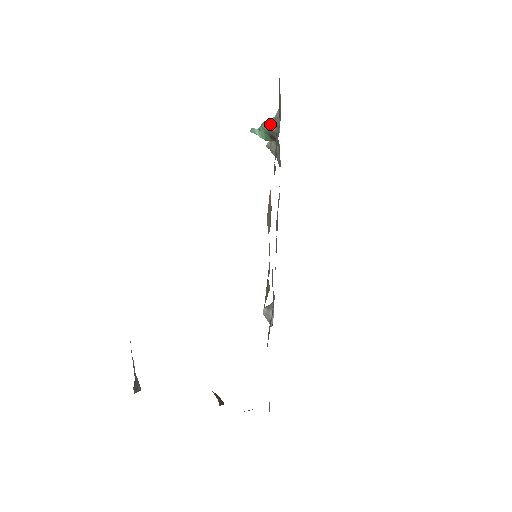
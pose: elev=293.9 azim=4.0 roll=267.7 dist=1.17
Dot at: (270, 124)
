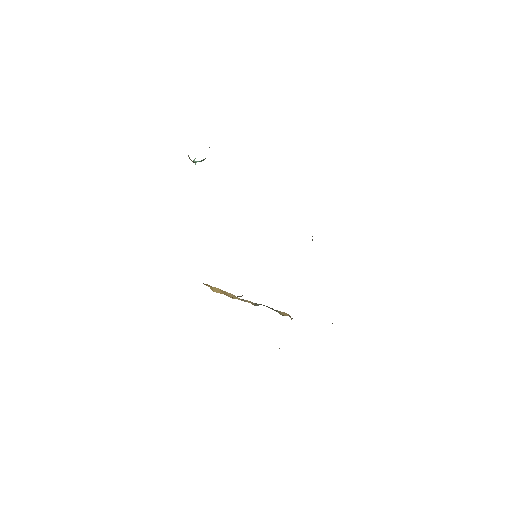
Dot at: occluded
